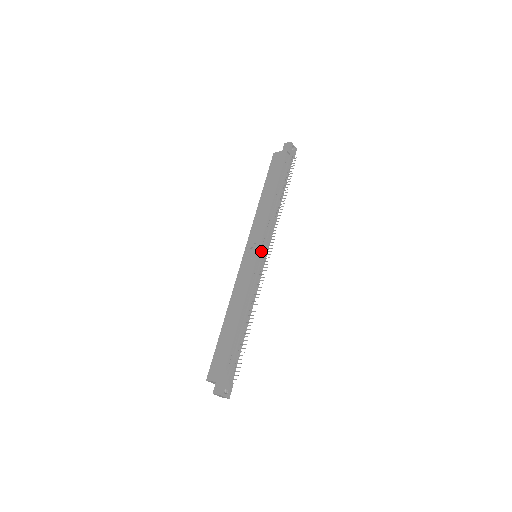
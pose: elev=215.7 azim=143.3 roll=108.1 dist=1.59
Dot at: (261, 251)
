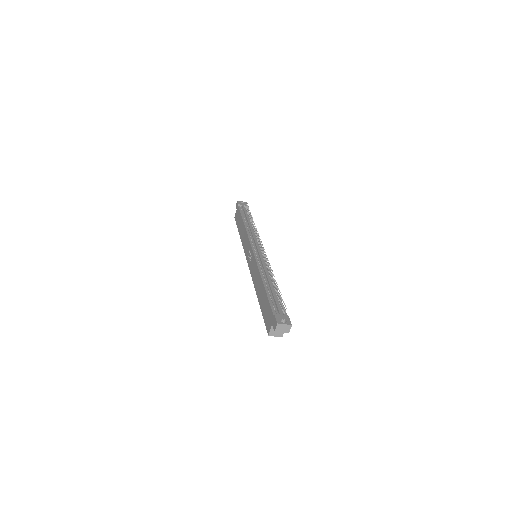
Dot at: (254, 248)
